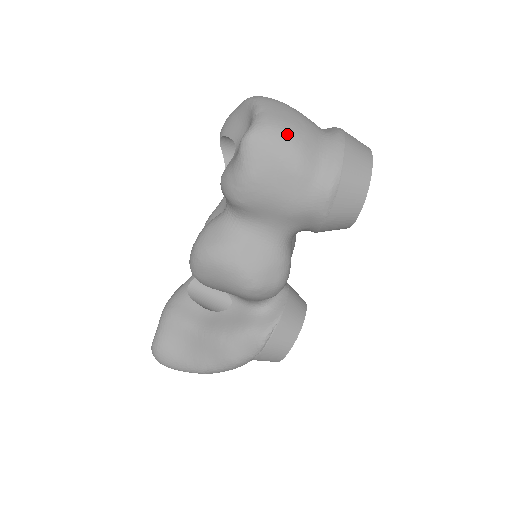
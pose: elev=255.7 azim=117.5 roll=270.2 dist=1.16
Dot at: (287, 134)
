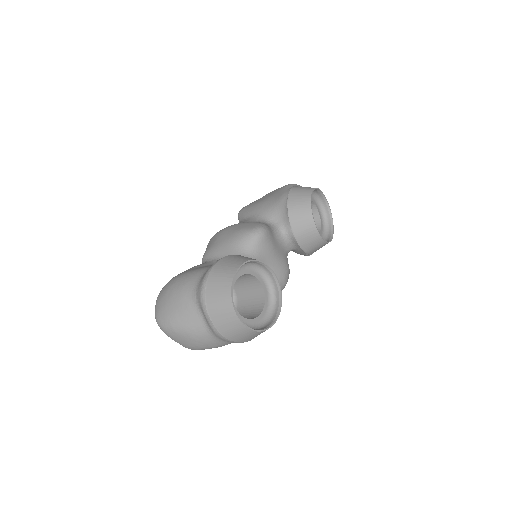
Dot at: (202, 349)
